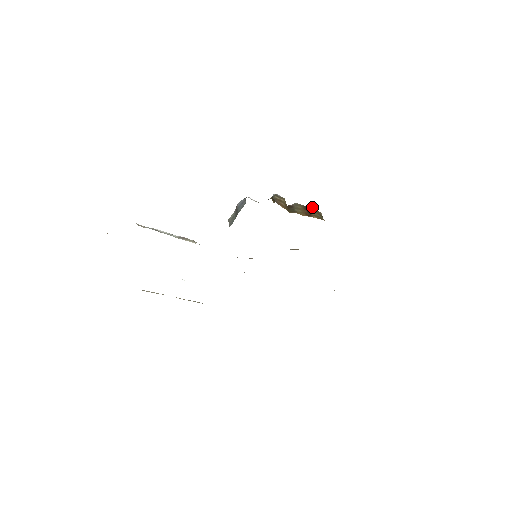
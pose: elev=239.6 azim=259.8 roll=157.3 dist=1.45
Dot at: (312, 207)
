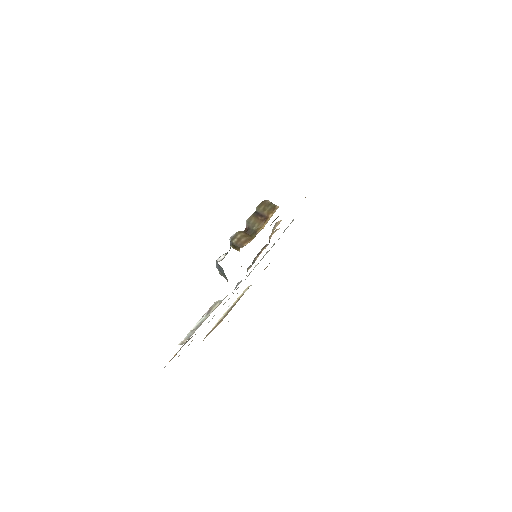
Dot at: (258, 206)
